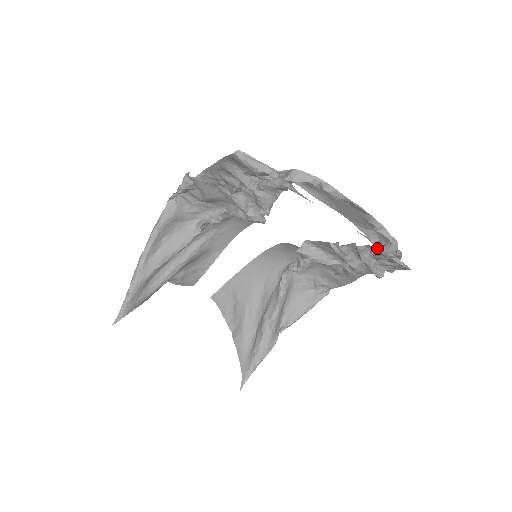
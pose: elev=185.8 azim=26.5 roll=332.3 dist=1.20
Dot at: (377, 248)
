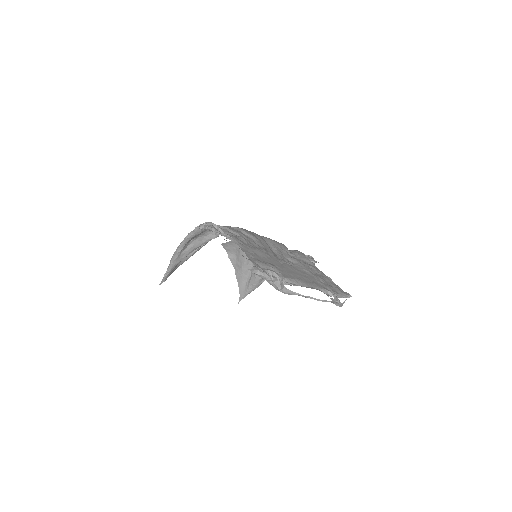
Dot at: (332, 295)
